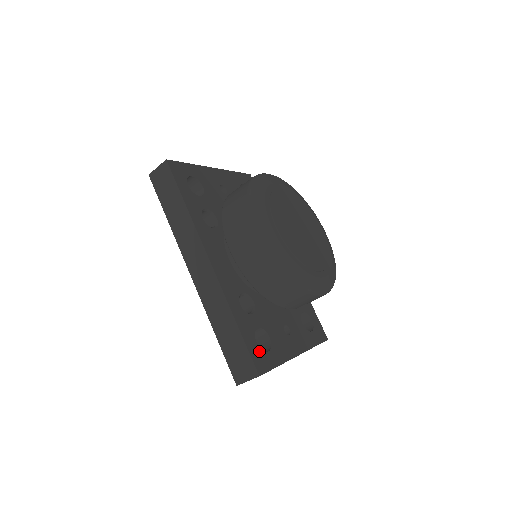
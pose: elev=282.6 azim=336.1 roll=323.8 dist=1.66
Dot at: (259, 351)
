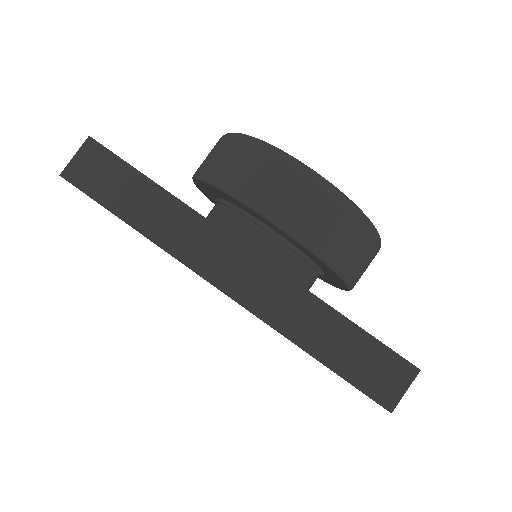
Dot at: occluded
